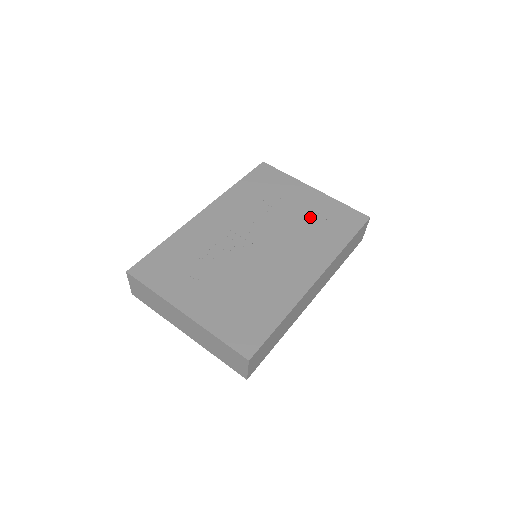
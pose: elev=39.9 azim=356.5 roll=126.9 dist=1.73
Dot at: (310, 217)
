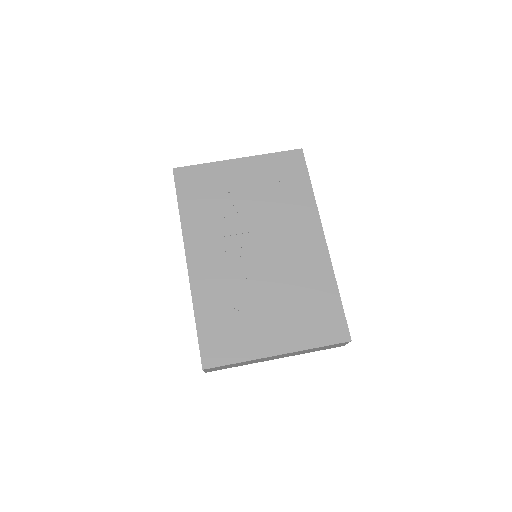
Dot at: (265, 189)
